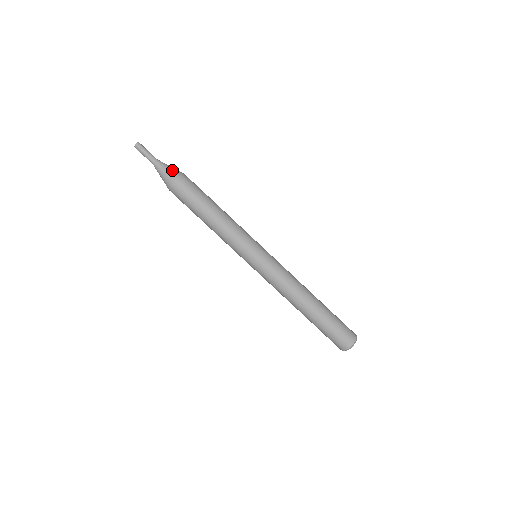
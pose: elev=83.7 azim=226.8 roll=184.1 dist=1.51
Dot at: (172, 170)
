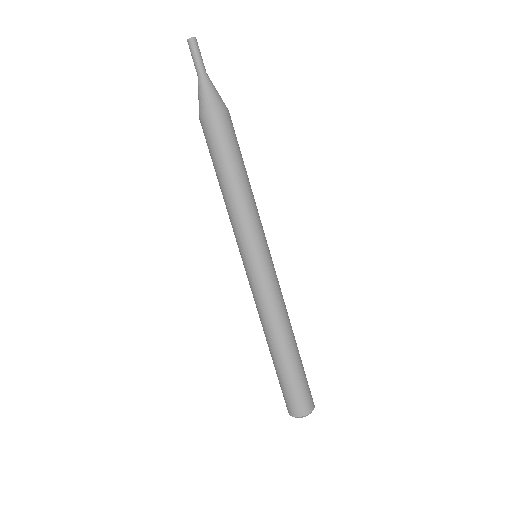
Dot at: (215, 97)
